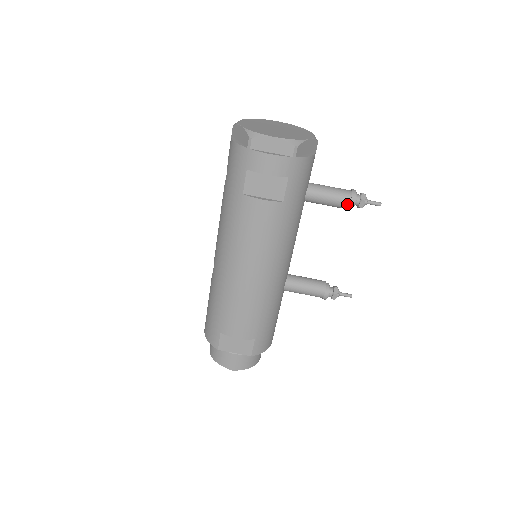
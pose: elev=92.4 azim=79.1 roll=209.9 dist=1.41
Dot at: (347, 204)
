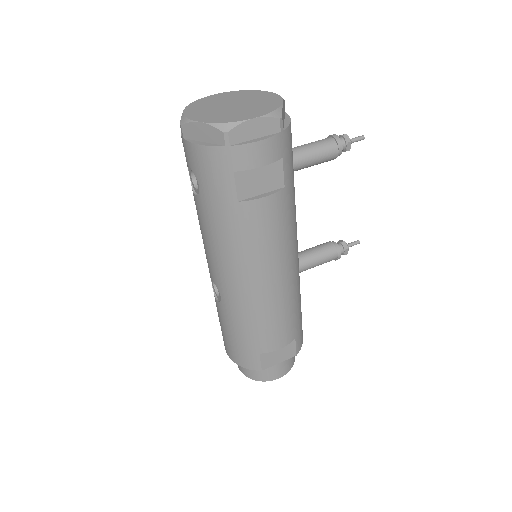
Dot at: (335, 154)
